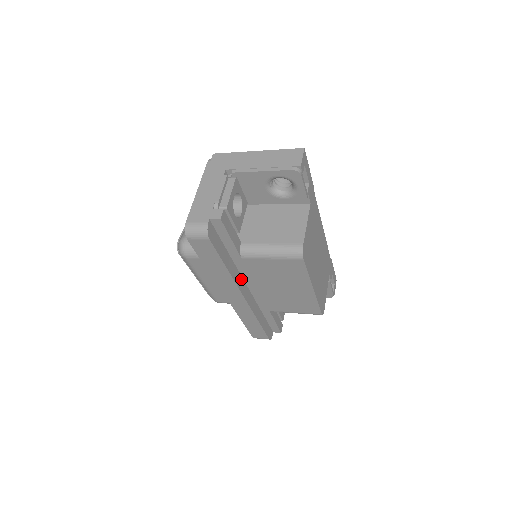
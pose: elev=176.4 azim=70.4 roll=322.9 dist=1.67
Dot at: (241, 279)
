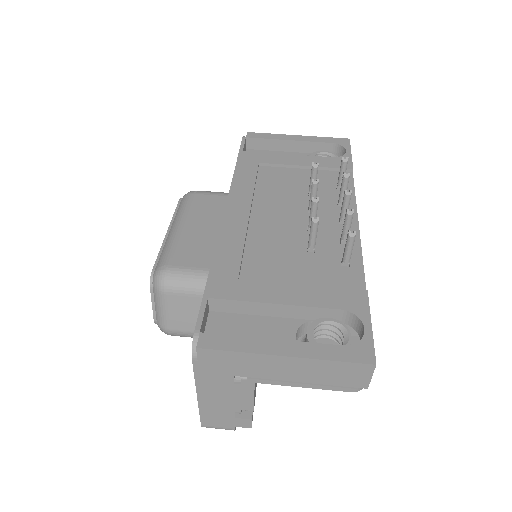
Dot at: occluded
